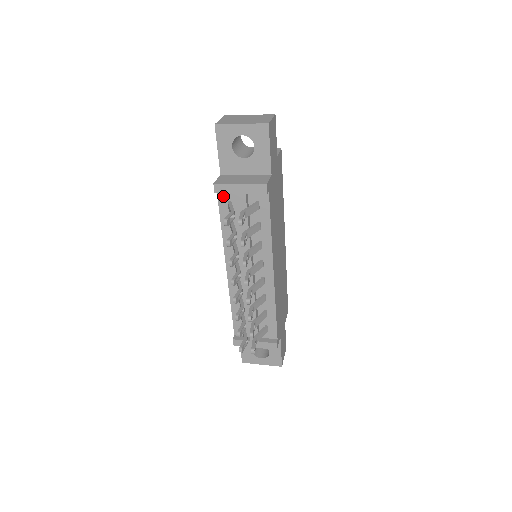
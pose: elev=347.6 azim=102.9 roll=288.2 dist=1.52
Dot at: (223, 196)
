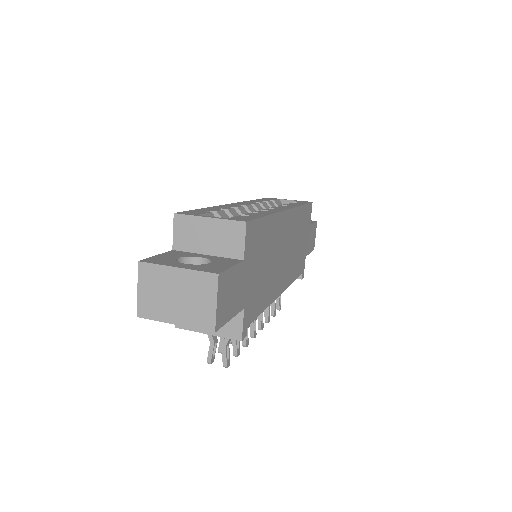
Dot at: occluded
